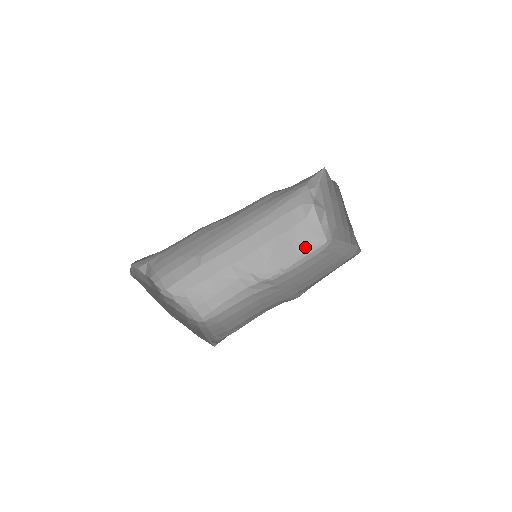
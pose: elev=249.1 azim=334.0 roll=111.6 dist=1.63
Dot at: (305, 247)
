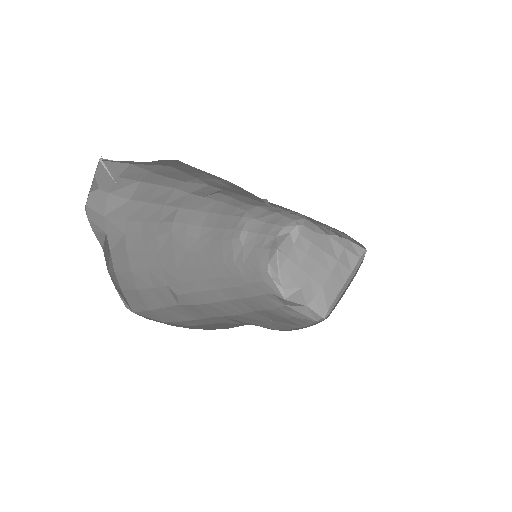
Dot at: (304, 323)
